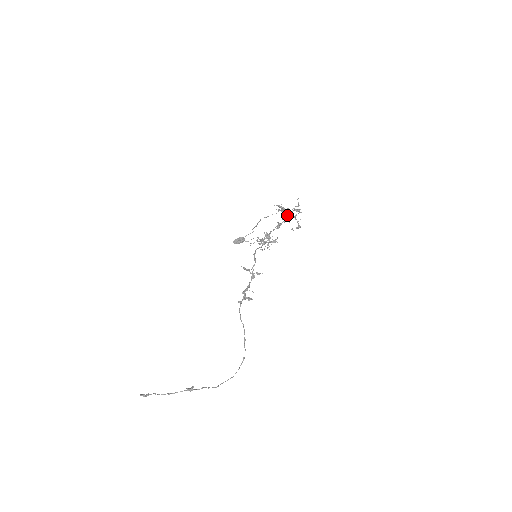
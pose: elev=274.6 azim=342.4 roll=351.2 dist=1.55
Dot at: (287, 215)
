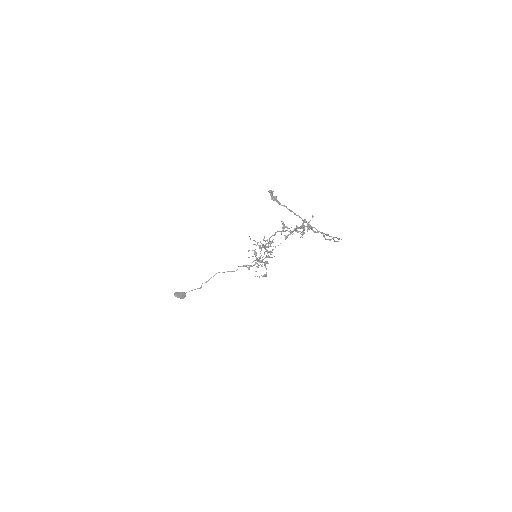
Dot at: occluded
